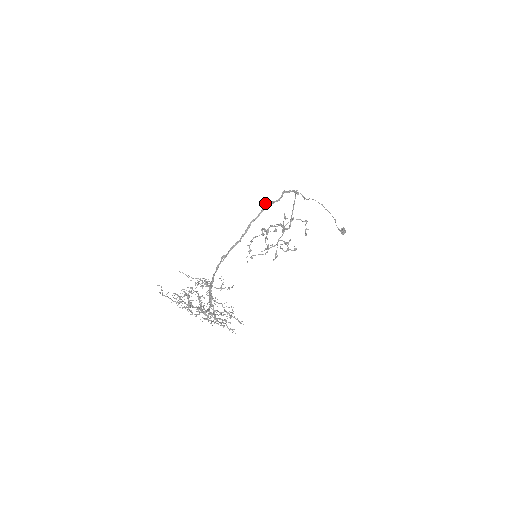
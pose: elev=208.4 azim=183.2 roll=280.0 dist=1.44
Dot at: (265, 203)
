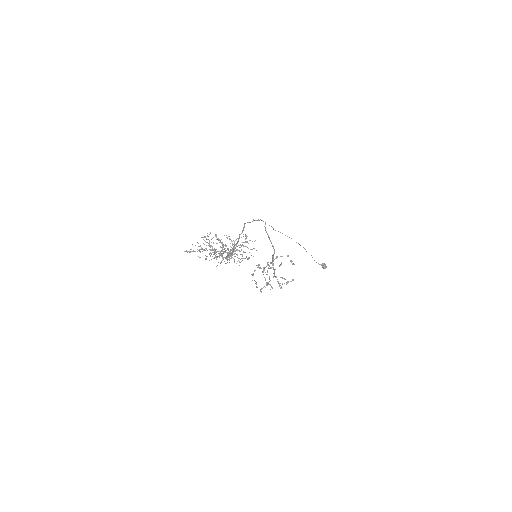
Dot at: occluded
